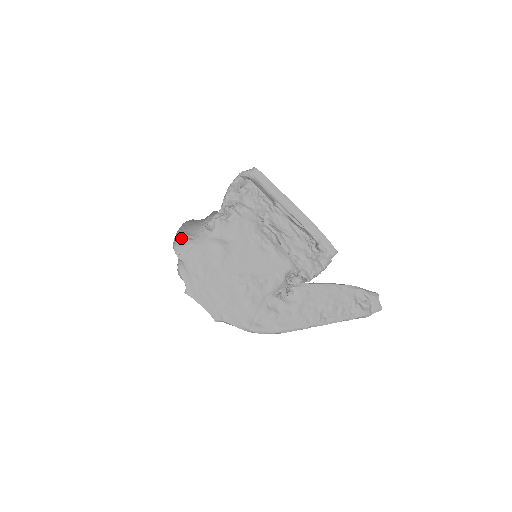
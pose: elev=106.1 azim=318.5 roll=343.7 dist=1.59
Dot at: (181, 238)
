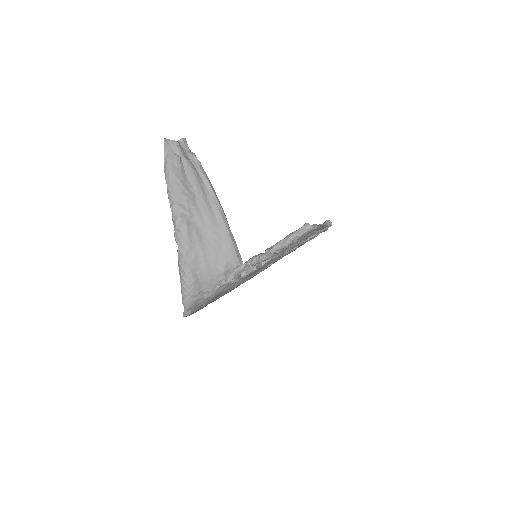
Dot at: (195, 298)
